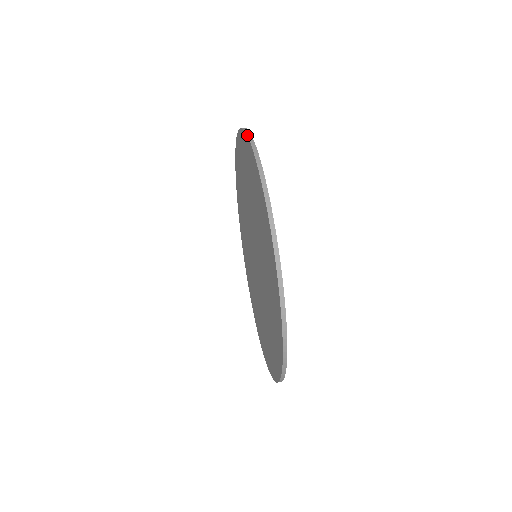
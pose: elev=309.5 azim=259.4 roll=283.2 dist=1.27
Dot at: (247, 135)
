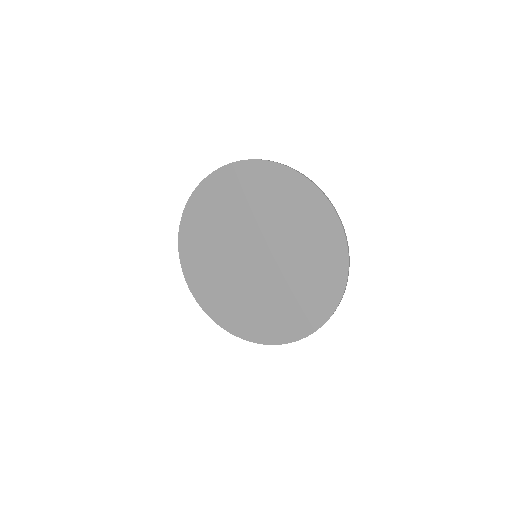
Dot at: (233, 162)
